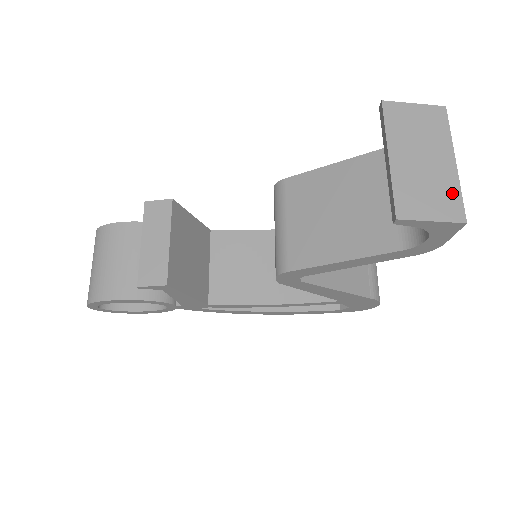
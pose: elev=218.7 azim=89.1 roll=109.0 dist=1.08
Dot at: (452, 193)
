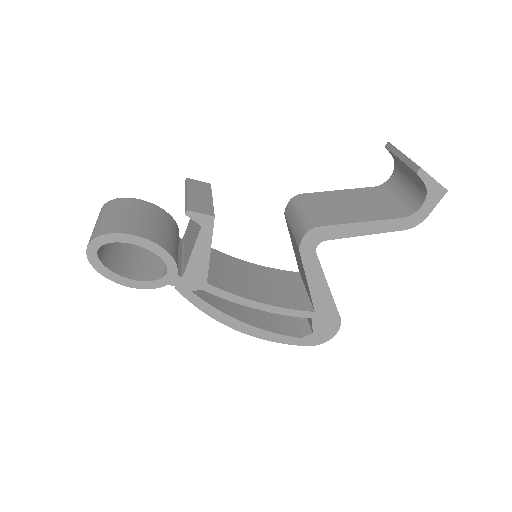
Dot at: occluded
